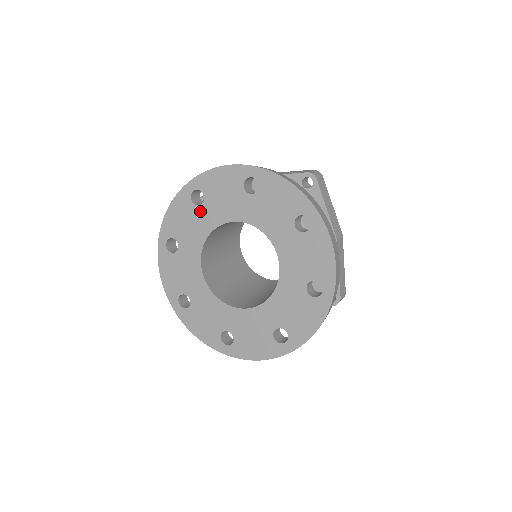
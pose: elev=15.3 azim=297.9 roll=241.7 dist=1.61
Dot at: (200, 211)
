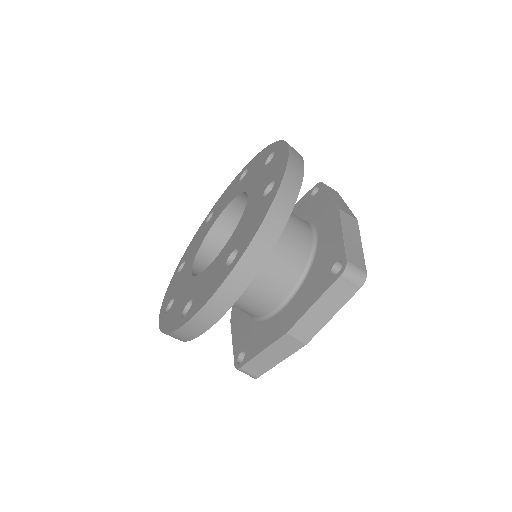
Dot at: (208, 224)
